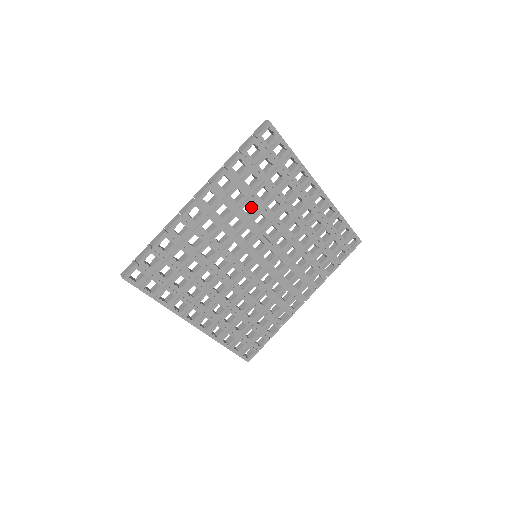
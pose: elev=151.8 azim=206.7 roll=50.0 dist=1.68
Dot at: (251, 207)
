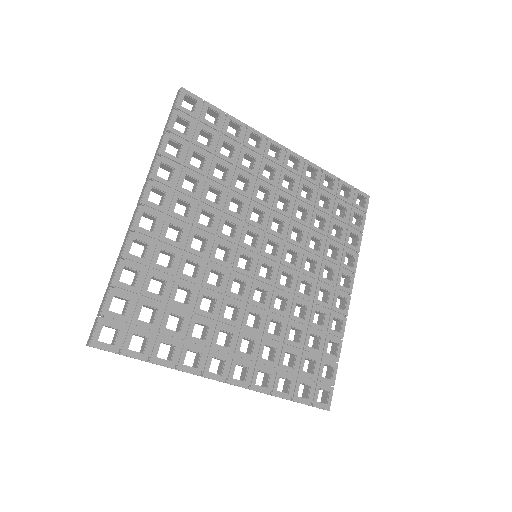
Dot at: (216, 197)
